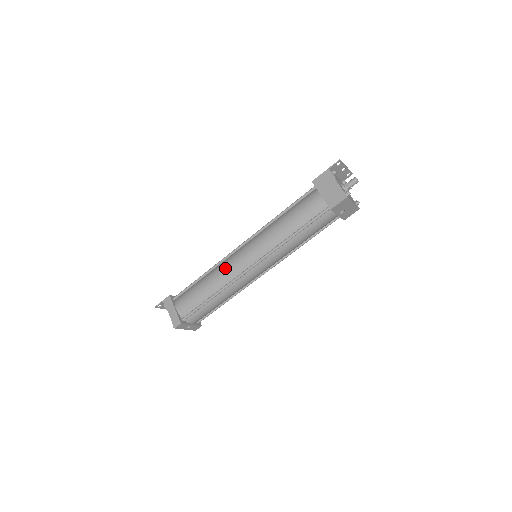
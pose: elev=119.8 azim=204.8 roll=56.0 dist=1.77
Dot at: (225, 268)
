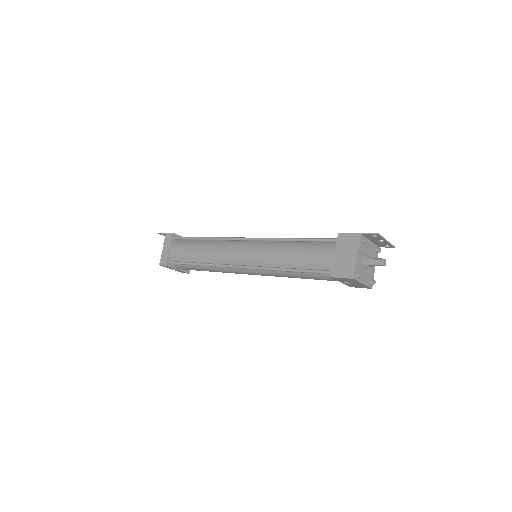
Dot at: (221, 249)
